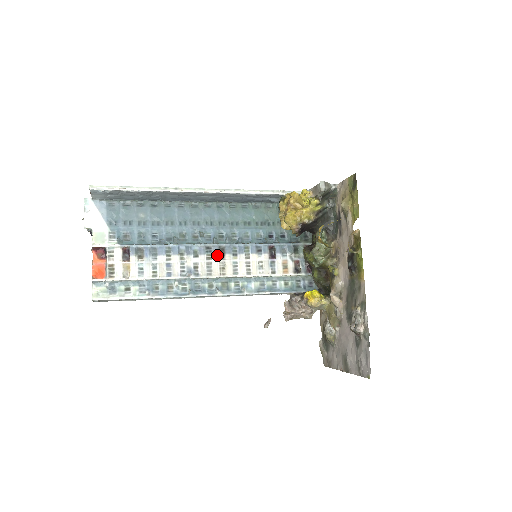
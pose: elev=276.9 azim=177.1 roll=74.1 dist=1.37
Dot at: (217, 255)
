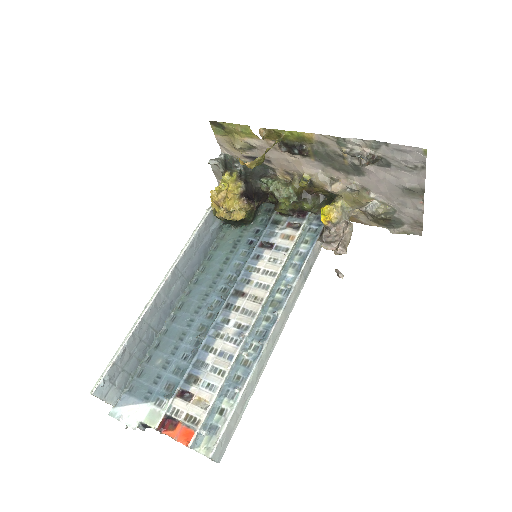
Dot at: (239, 300)
